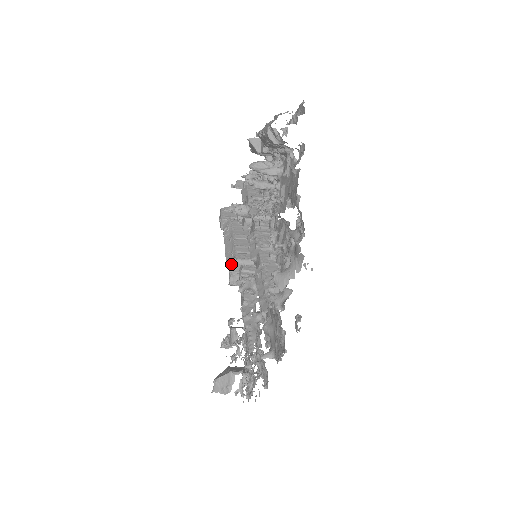
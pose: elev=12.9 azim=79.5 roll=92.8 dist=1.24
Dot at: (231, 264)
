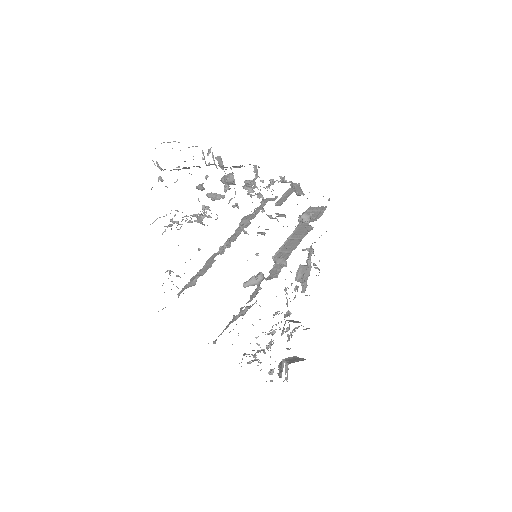
Dot at: occluded
